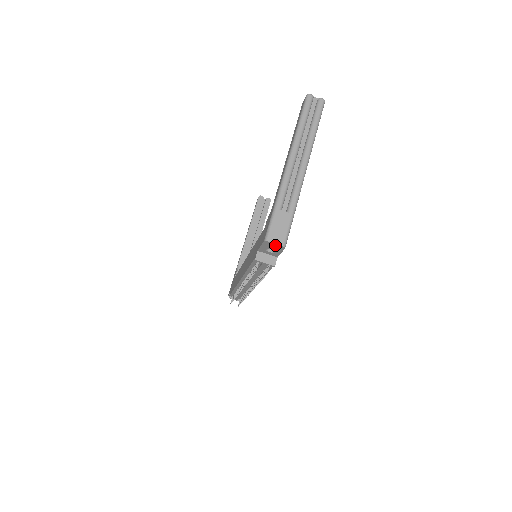
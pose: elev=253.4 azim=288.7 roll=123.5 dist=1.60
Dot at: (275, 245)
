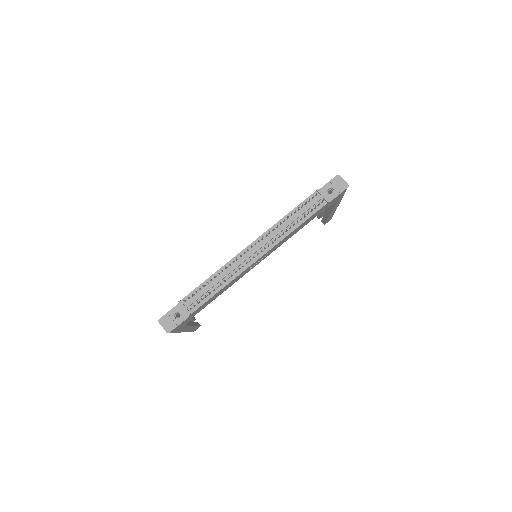
Dot at: (342, 182)
